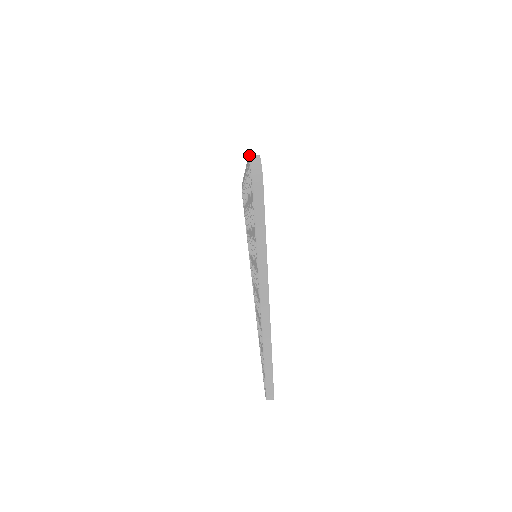
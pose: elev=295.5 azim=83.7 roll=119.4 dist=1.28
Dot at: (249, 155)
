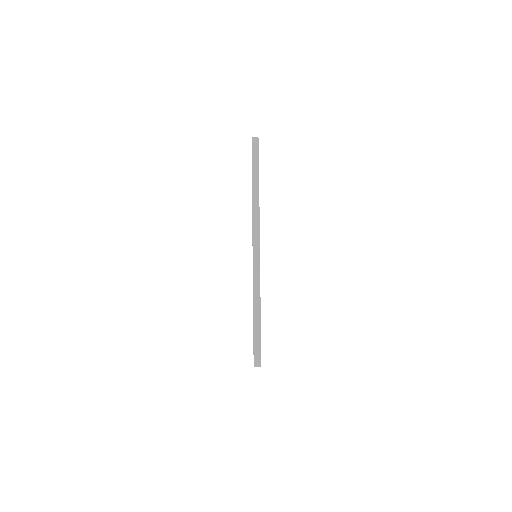
Dot at: occluded
